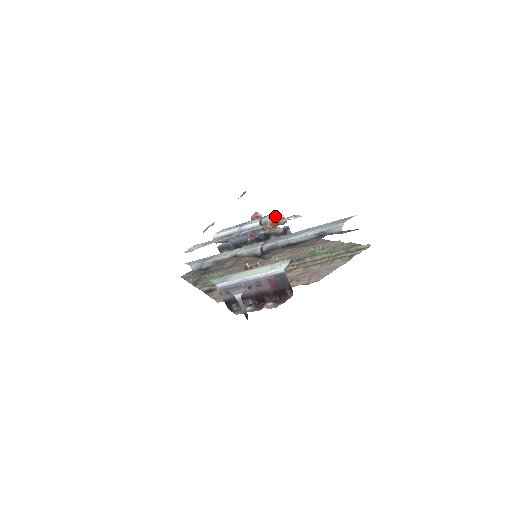
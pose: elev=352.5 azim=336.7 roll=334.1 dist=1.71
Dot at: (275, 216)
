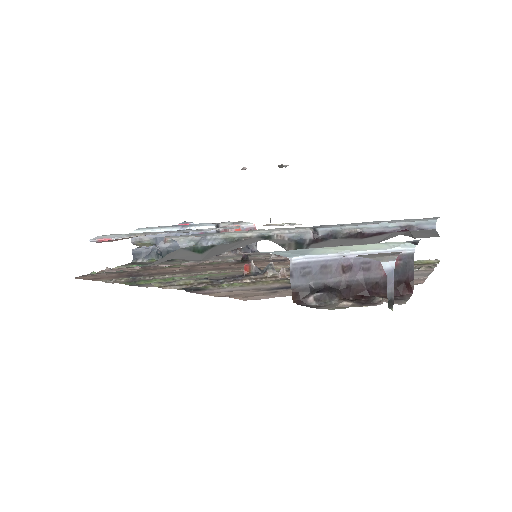
Dot at: (242, 223)
